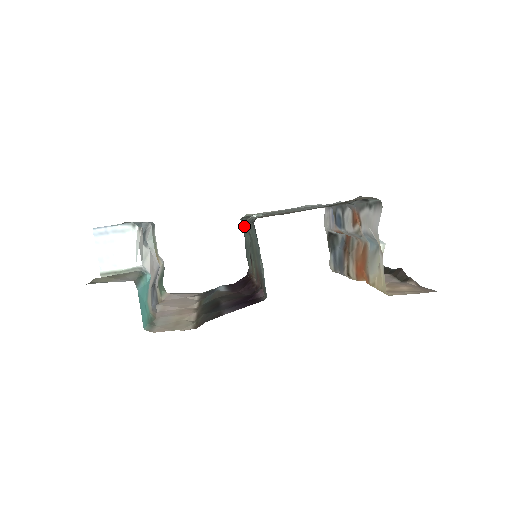
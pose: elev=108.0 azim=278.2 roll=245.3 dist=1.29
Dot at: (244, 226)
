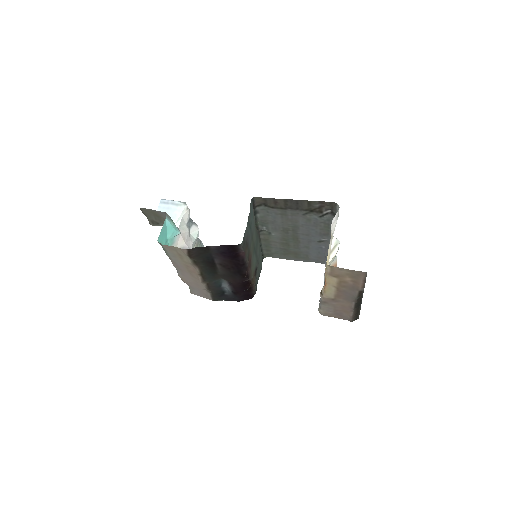
Dot at: occluded
